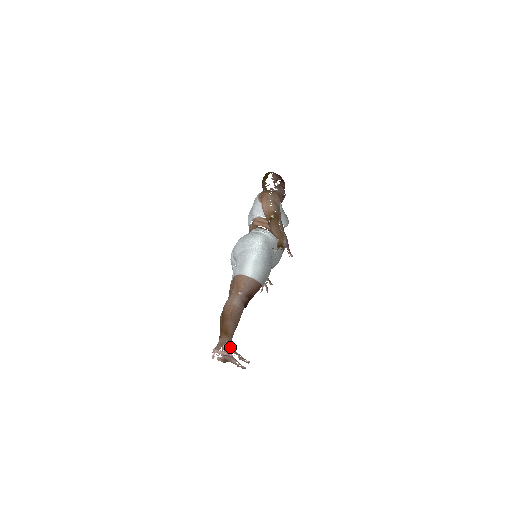
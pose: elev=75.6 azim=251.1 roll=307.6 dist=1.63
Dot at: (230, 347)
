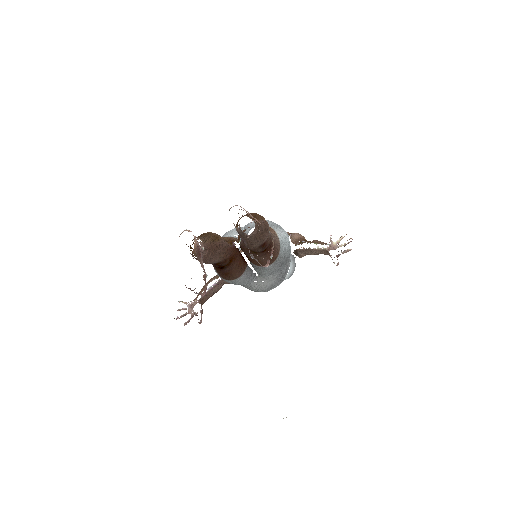
Dot at: occluded
